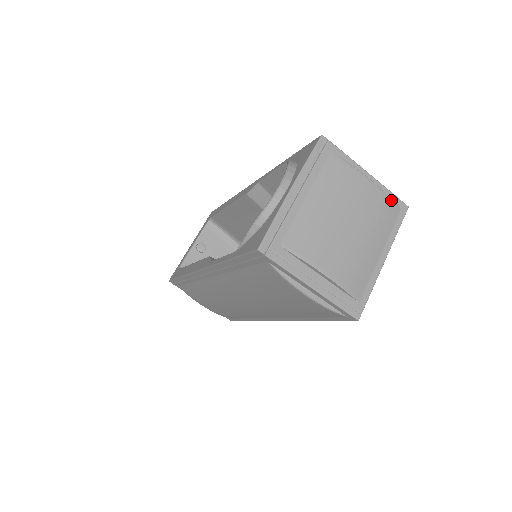
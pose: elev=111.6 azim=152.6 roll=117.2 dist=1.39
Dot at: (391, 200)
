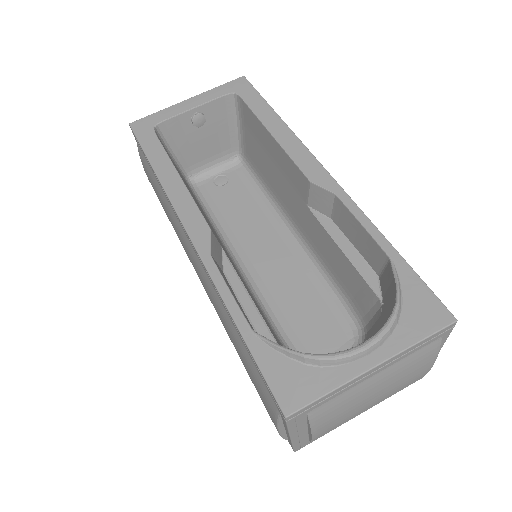
Dot at: occluded
